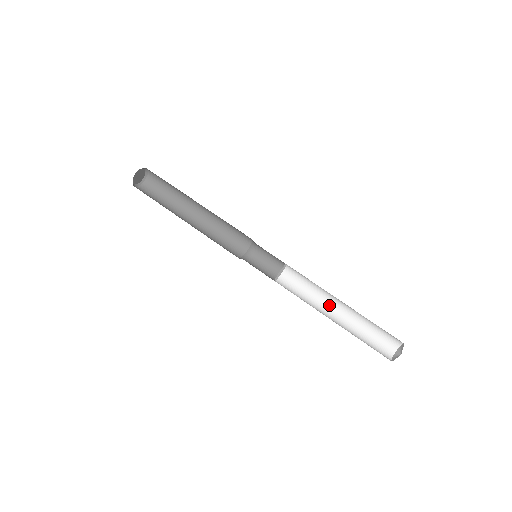
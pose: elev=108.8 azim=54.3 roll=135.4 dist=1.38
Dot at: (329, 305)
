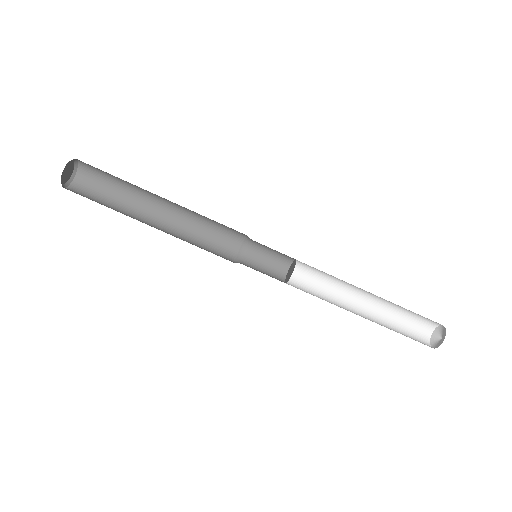
Dot at: (355, 291)
